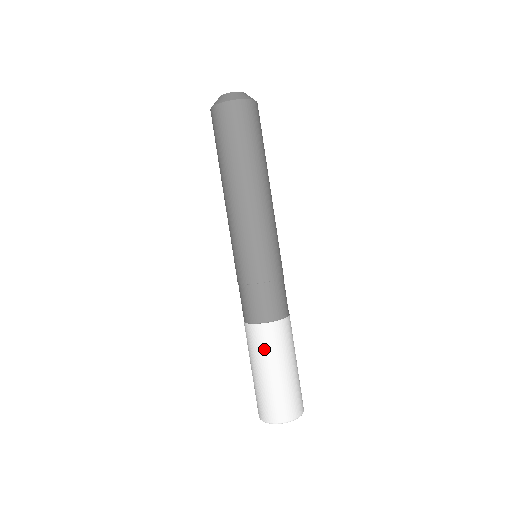
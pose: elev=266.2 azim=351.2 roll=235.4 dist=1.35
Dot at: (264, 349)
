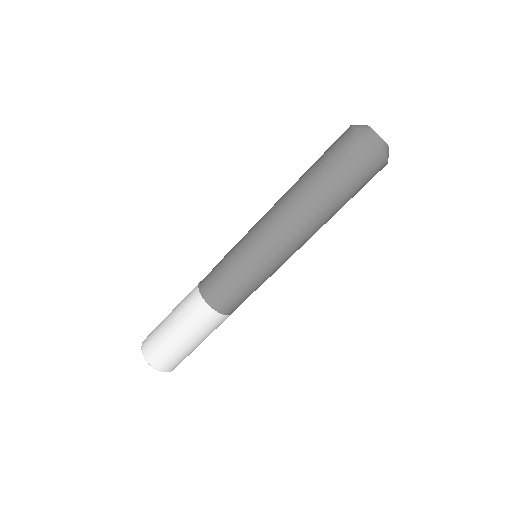
Dot at: (205, 329)
